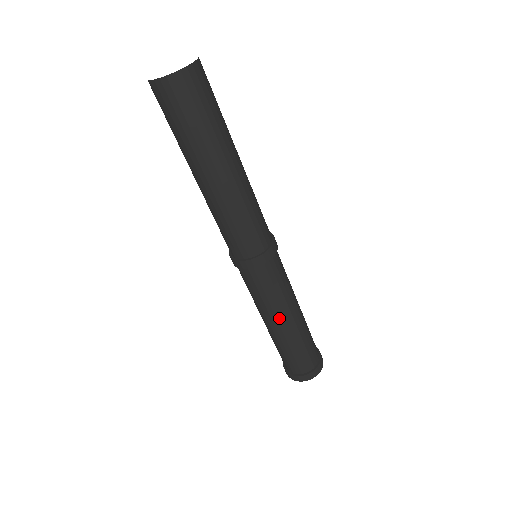
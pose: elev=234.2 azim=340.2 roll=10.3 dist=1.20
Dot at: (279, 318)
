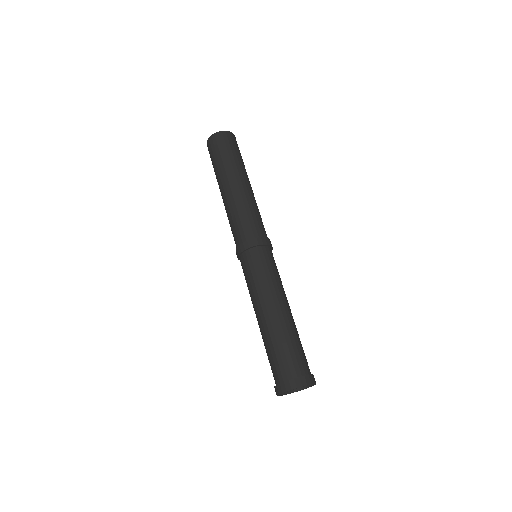
Dot at: (267, 302)
